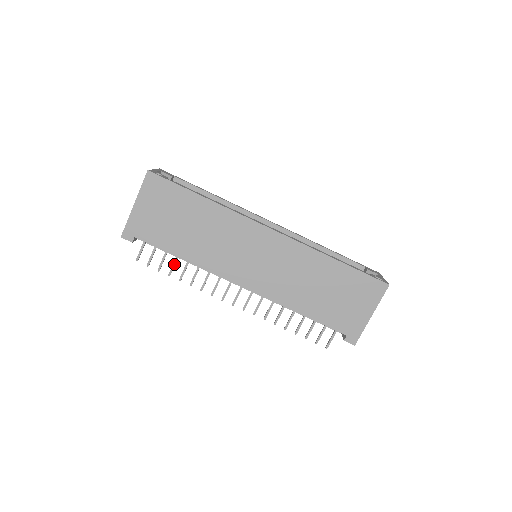
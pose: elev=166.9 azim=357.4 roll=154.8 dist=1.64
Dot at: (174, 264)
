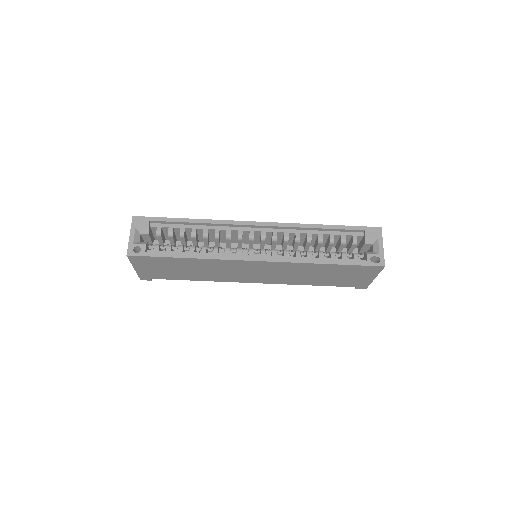
Dot at: occluded
